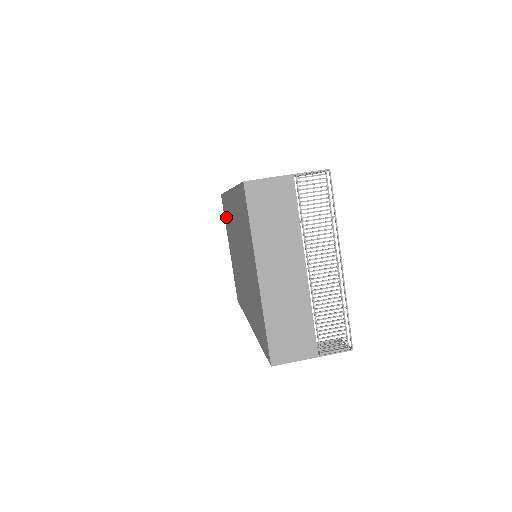
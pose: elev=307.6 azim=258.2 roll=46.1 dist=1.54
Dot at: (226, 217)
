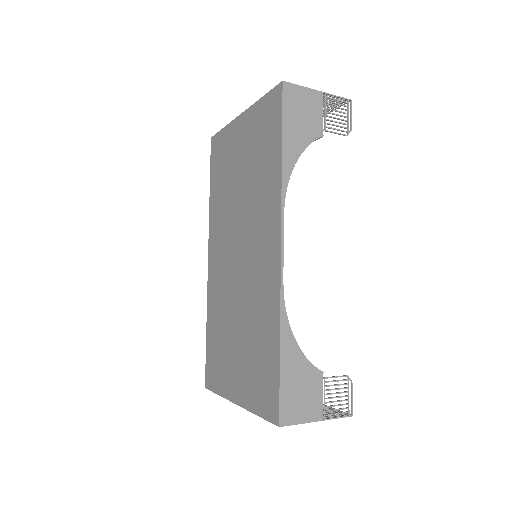
Dot at: (217, 358)
